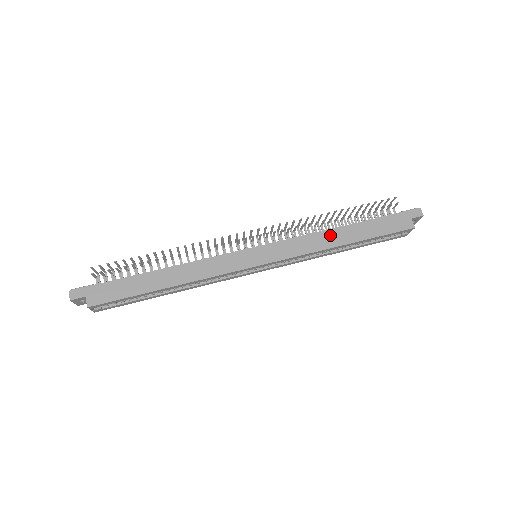
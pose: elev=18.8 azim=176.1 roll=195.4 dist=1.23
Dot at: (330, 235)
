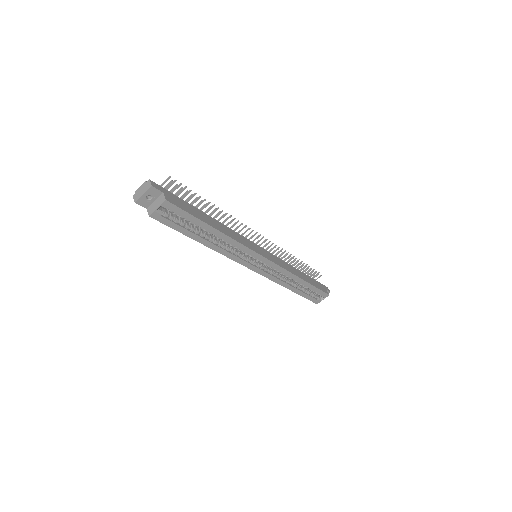
Dot at: (295, 270)
